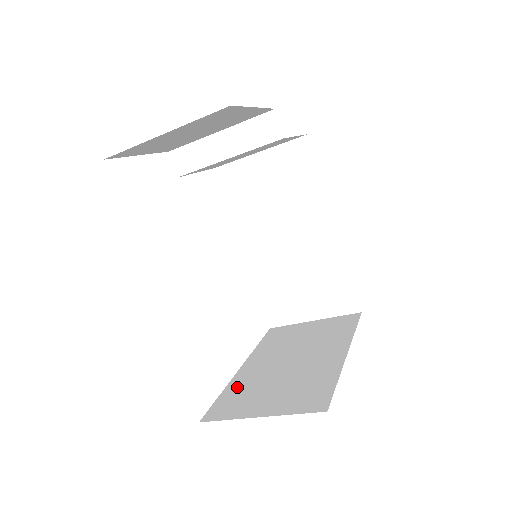
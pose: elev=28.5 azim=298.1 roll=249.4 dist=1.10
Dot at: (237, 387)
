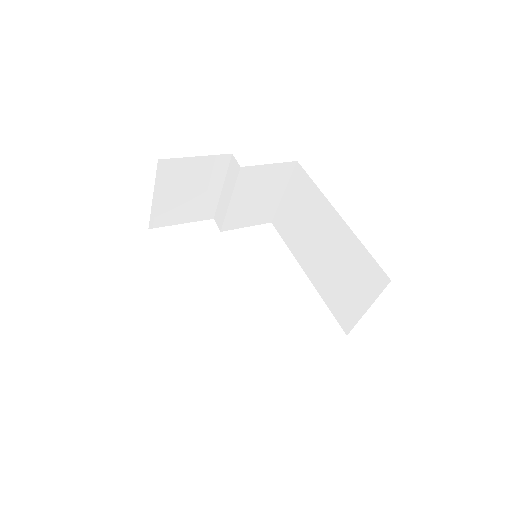
Dot at: occluded
